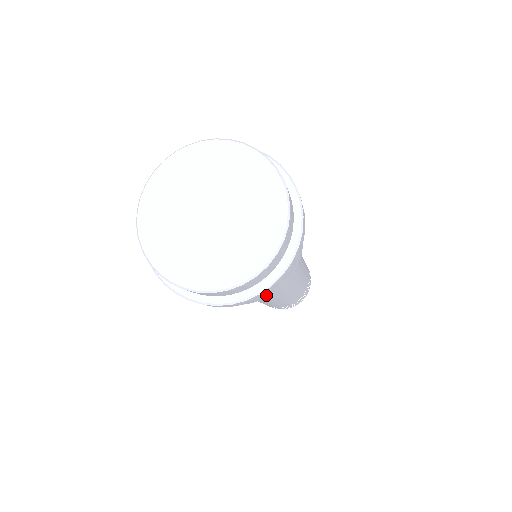
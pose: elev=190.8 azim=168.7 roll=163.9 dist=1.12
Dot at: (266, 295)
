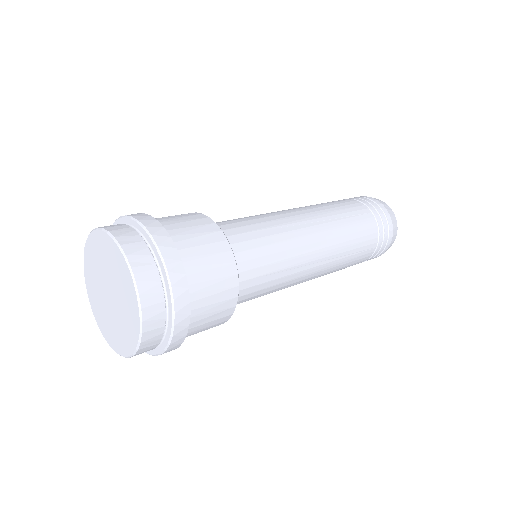
Dot at: (217, 324)
